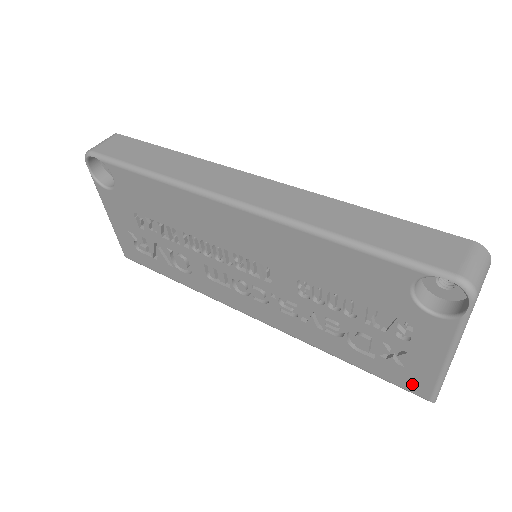
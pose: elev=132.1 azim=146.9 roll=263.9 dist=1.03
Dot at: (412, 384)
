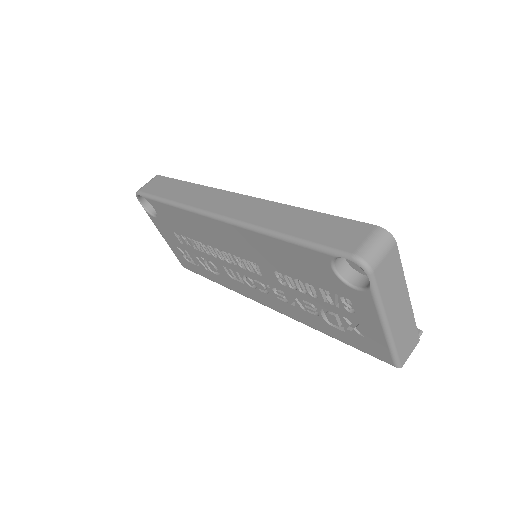
Dot at: (377, 352)
